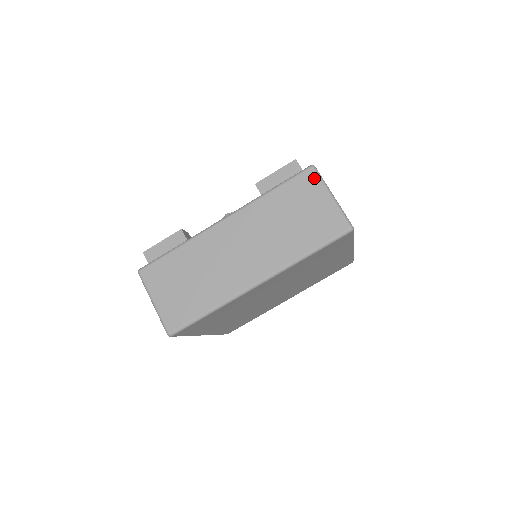
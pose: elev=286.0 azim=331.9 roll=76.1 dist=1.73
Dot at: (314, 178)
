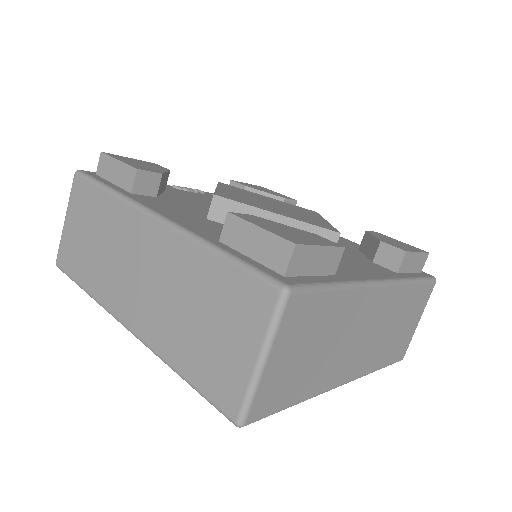
Dot at: (267, 309)
